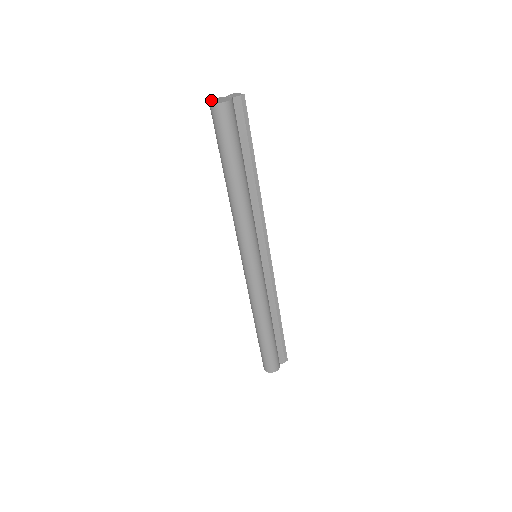
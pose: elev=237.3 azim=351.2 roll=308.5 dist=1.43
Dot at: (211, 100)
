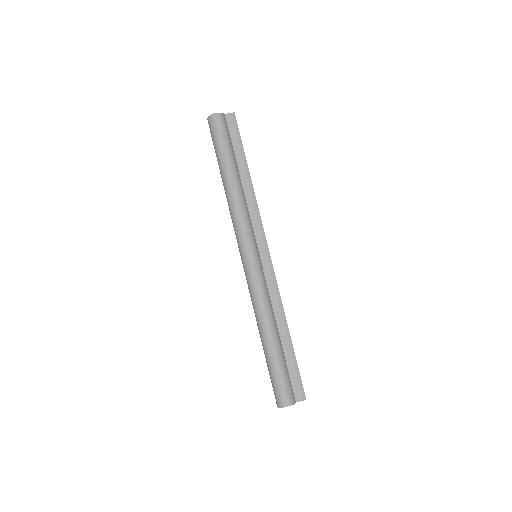
Dot at: occluded
